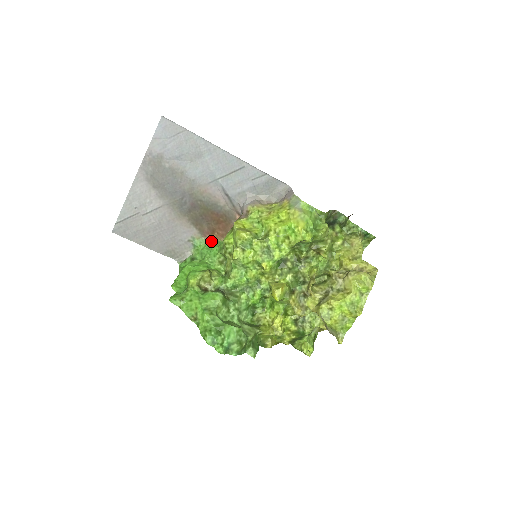
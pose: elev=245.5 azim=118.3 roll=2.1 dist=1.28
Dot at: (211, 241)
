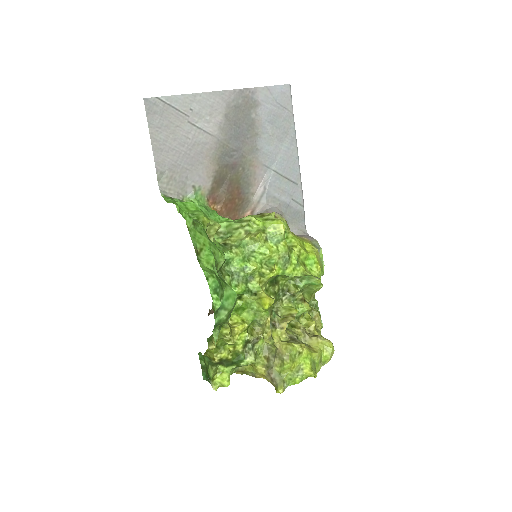
Dot at: (210, 208)
